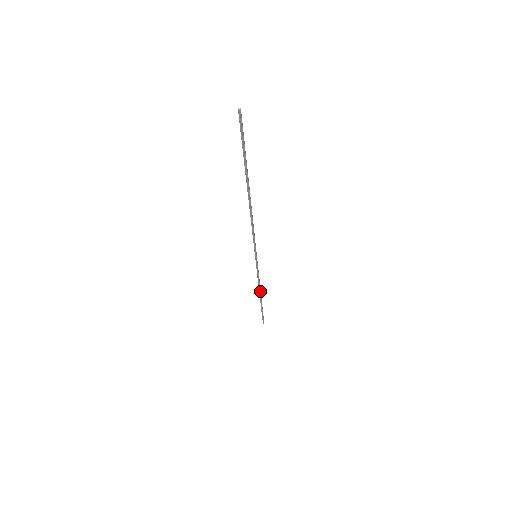
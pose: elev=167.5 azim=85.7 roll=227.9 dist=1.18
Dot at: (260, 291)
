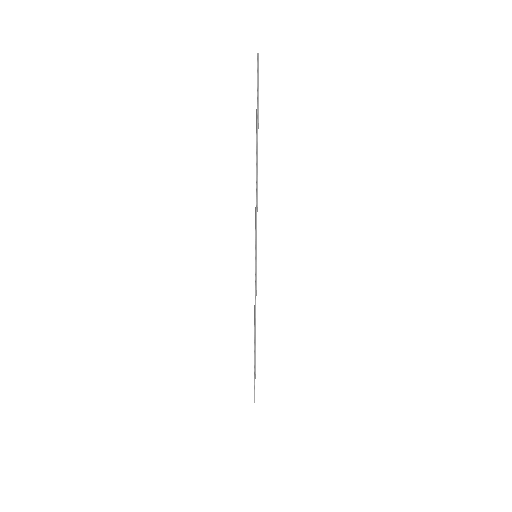
Dot at: (255, 325)
